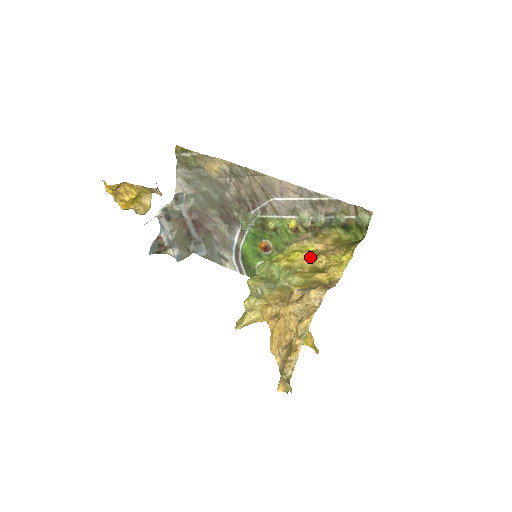
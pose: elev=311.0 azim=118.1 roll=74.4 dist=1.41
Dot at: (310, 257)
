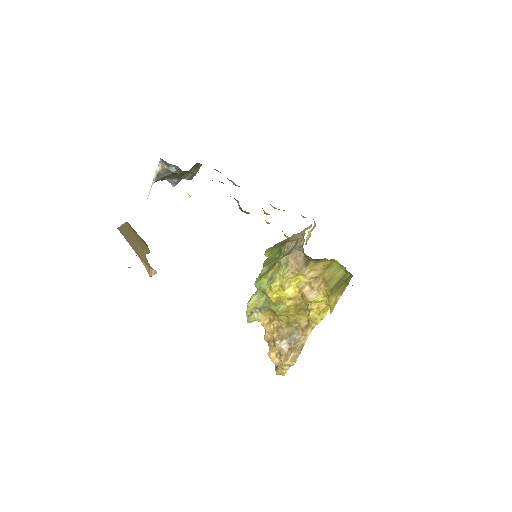
Dot at: (296, 295)
